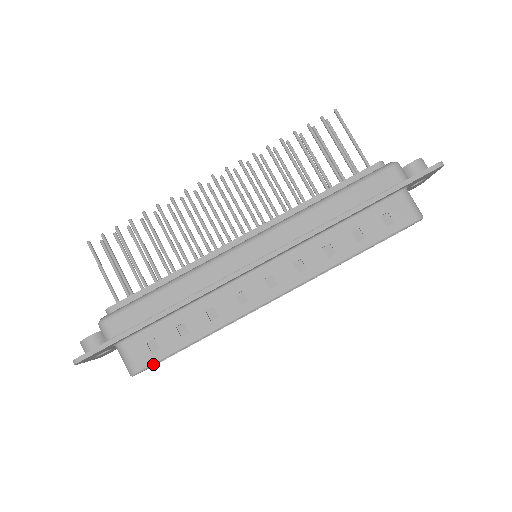
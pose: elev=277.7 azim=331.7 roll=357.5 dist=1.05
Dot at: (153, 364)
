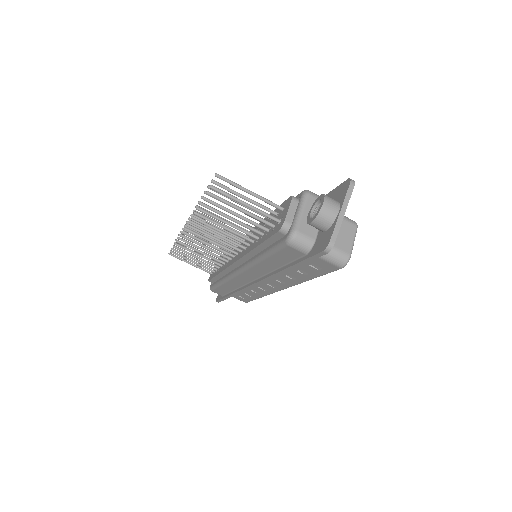
Dot at: occluded
